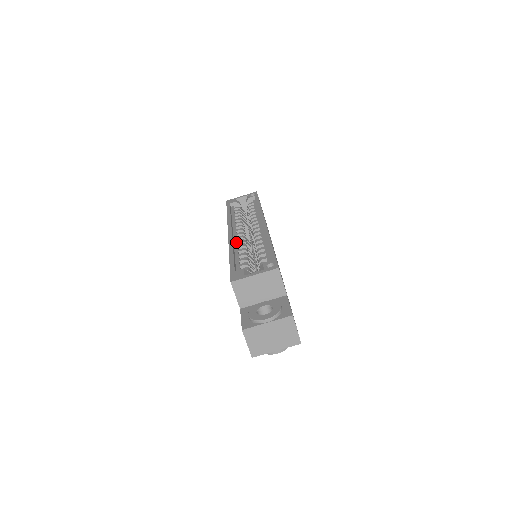
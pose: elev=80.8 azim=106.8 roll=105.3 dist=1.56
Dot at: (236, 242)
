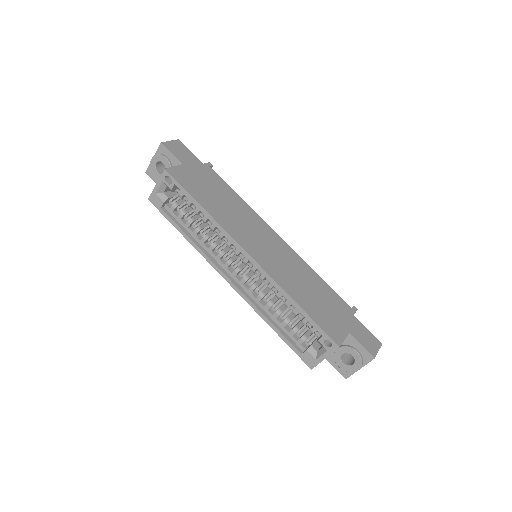
Dot at: (249, 293)
